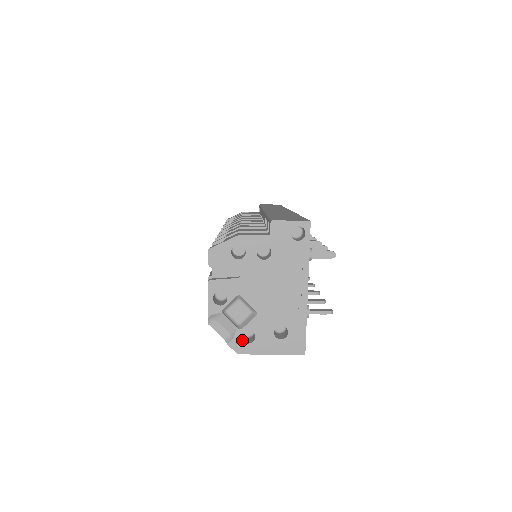
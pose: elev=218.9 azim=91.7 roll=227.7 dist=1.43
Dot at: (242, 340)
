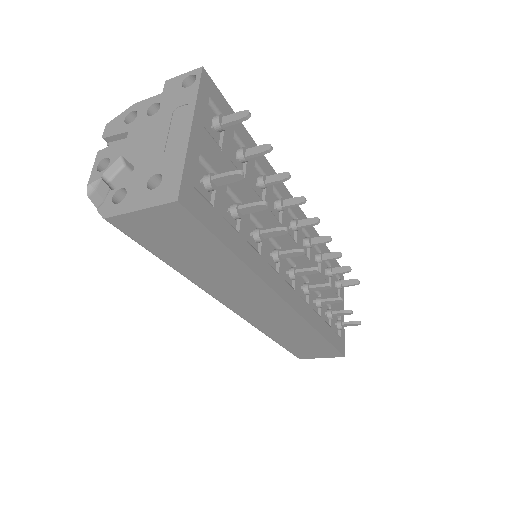
Dot at: (113, 202)
